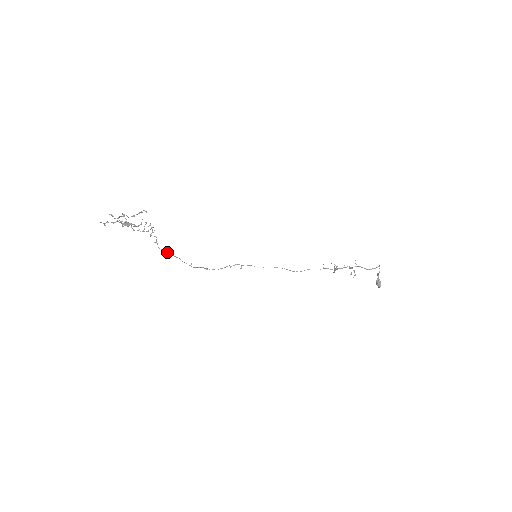
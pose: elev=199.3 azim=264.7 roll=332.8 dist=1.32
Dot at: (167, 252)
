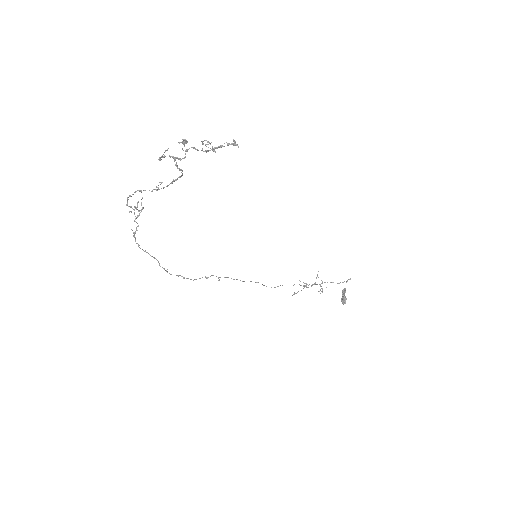
Dot at: (143, 250)
